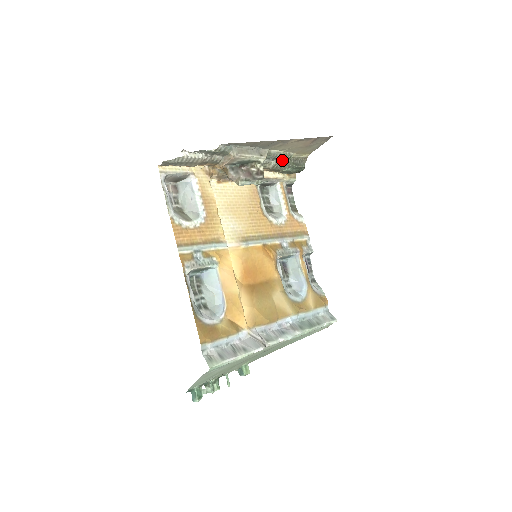
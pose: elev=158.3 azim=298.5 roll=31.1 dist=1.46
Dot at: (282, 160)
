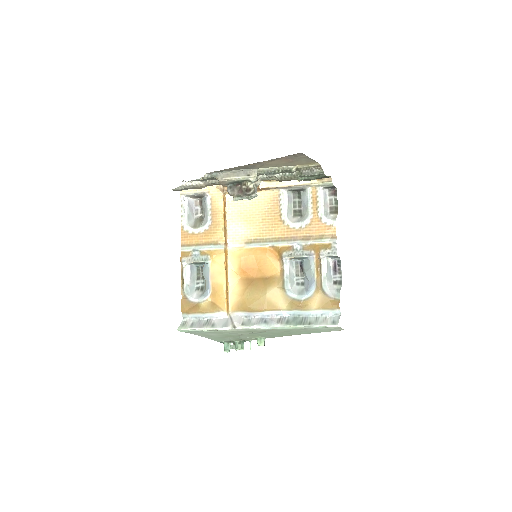
Dot at: (287, 172)
